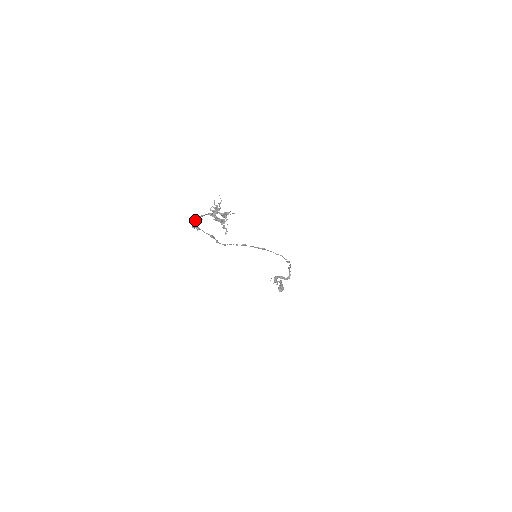
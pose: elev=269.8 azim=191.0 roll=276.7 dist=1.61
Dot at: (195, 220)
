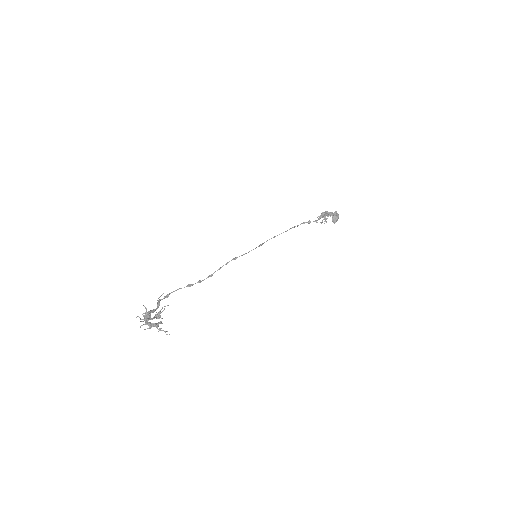
Dot at: occluded
